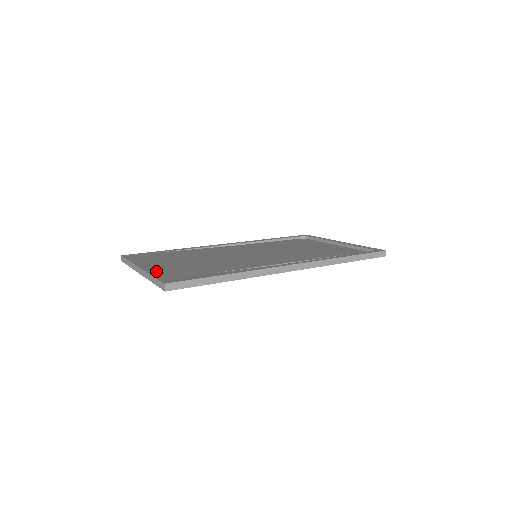
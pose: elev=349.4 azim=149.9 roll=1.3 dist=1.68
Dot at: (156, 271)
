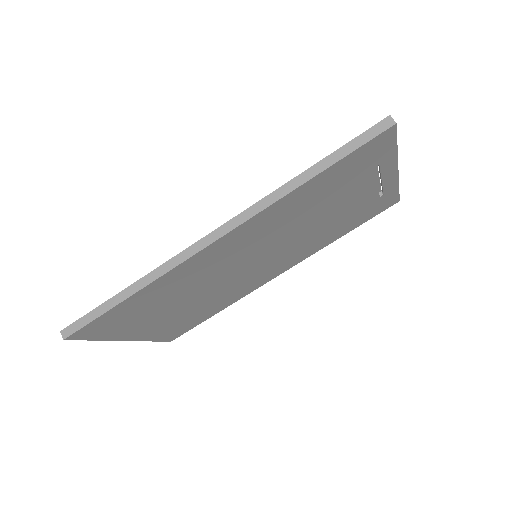
Dot at: occluded
